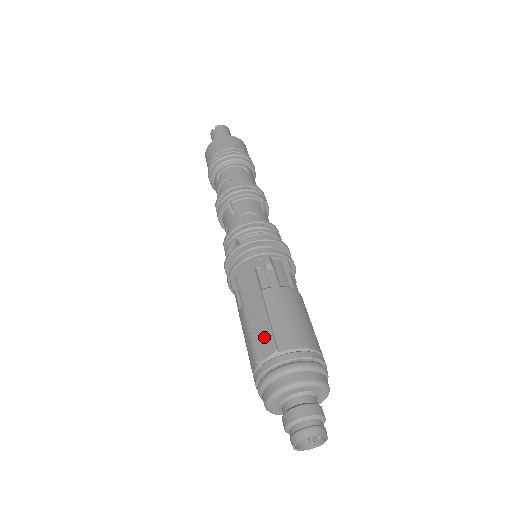
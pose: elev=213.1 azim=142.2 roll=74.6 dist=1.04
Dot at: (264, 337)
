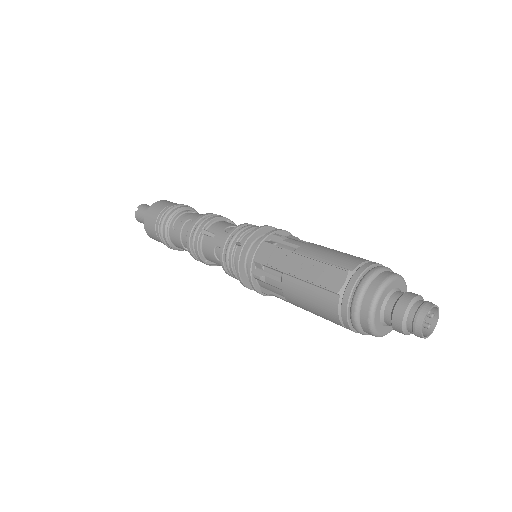
Dot at: (328, 273)
